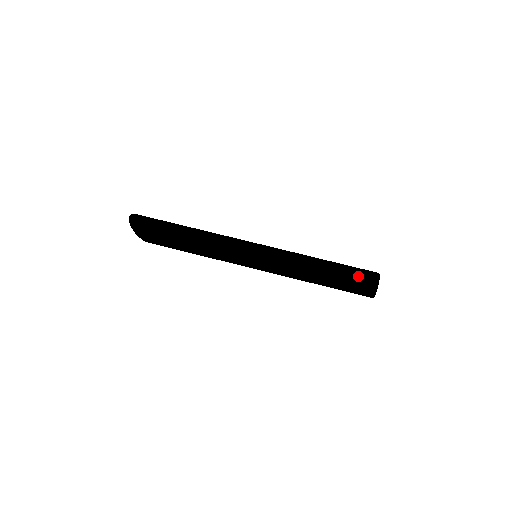
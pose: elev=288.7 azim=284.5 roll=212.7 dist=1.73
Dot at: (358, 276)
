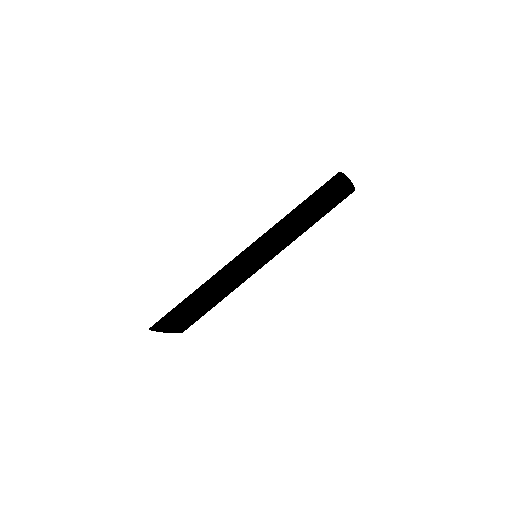
Dot at: (326, 185)
